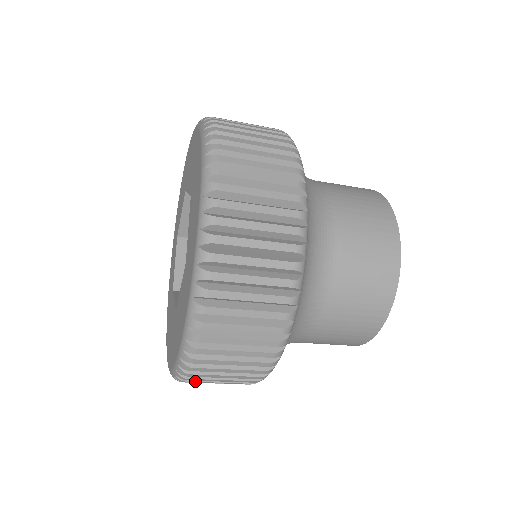
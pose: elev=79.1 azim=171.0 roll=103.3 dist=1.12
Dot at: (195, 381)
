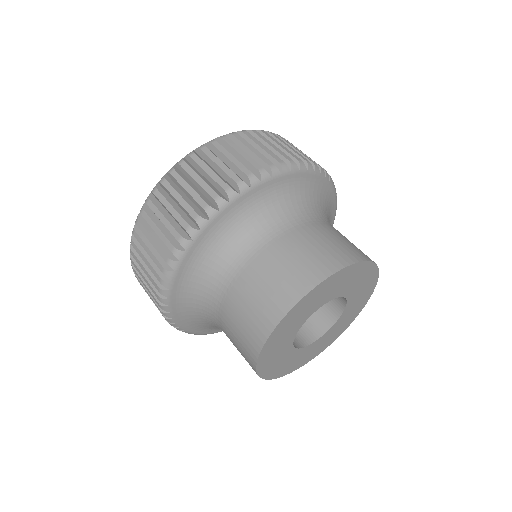
Dot at: occluded
